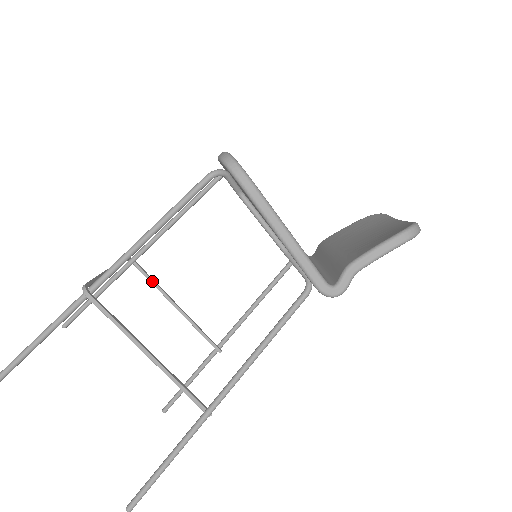
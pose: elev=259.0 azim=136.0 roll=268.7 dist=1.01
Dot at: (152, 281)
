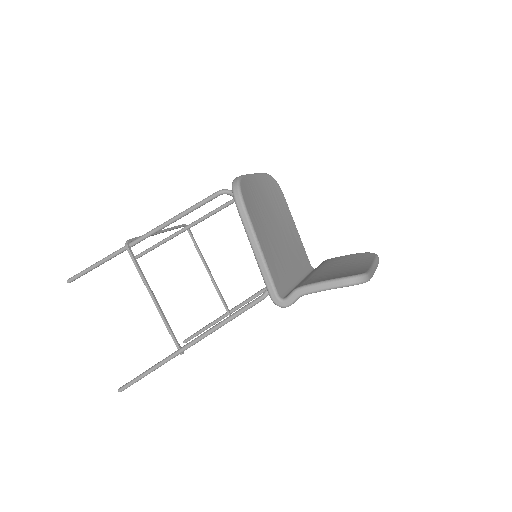
Dot at: (197, 247)
